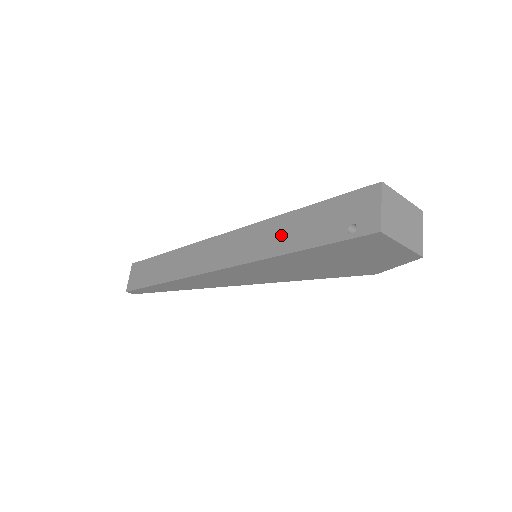
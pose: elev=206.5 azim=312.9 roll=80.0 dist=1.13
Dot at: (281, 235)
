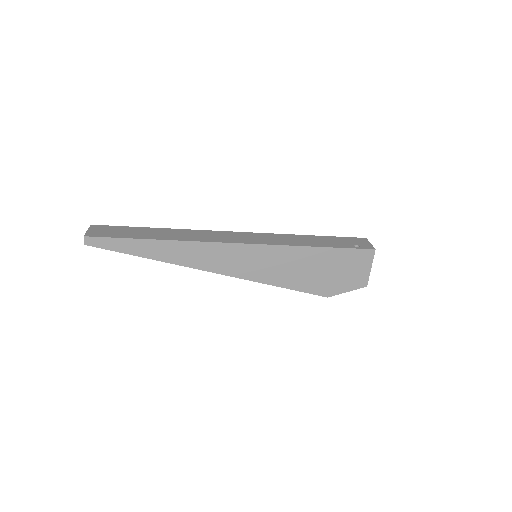
Dot at: (302, 240)
